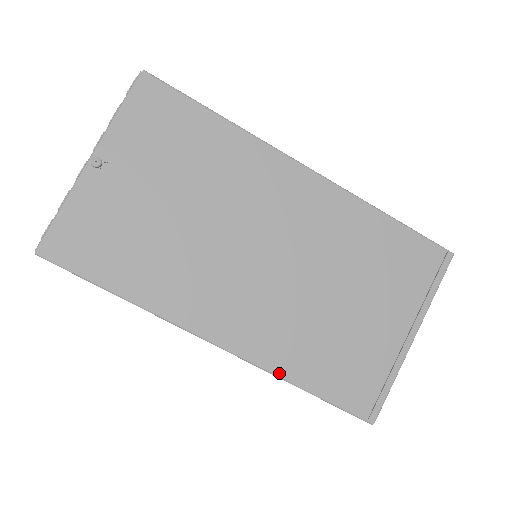
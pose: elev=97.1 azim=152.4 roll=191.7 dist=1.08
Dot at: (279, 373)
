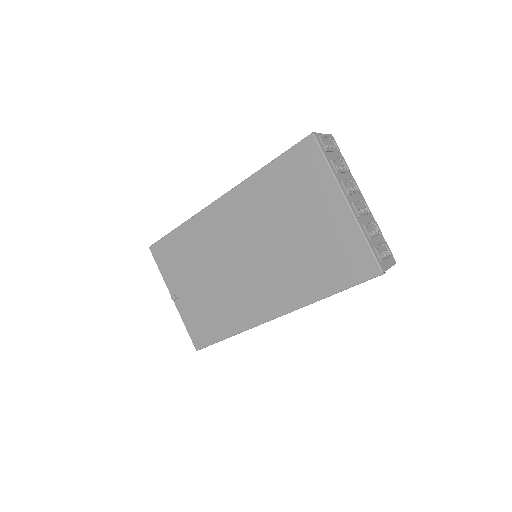
Dot at: (311, 301)
